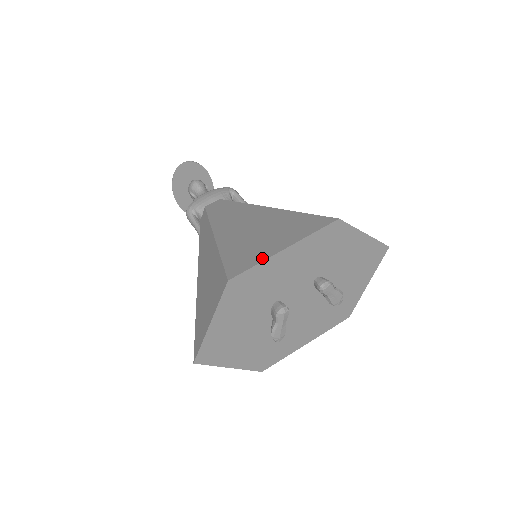
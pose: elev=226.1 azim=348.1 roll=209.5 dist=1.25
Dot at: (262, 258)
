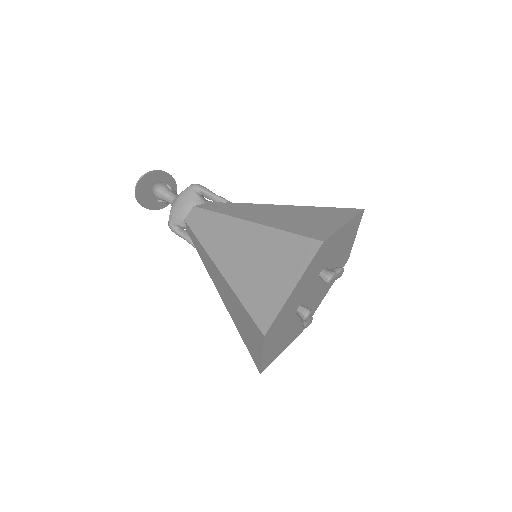
Dot at: (279, 305)
